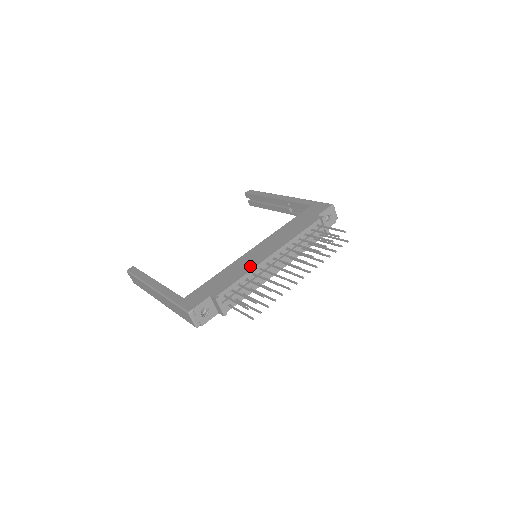
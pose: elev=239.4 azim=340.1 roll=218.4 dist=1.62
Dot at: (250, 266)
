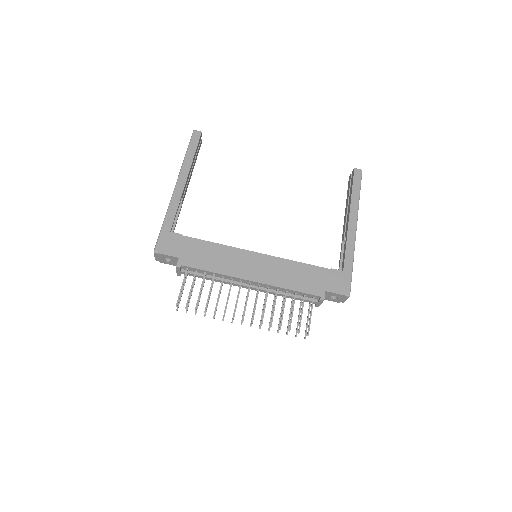
Dot at: (229, 270)
